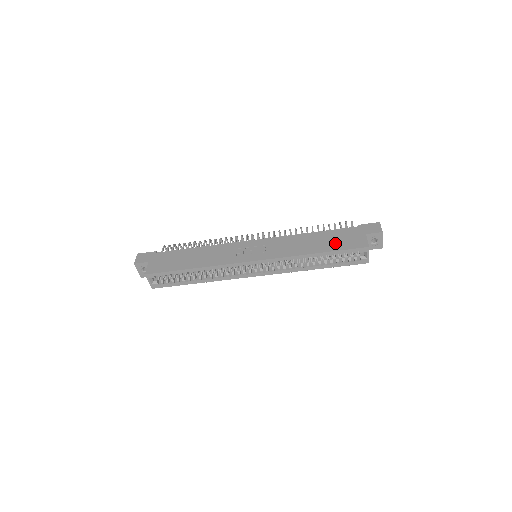
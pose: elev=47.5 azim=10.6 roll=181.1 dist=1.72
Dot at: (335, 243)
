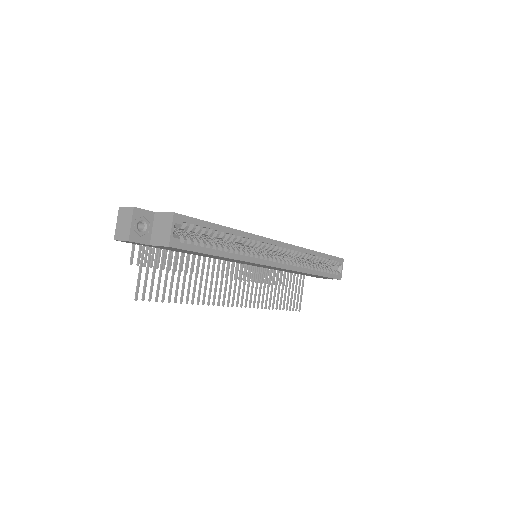
Dot at: occluded
